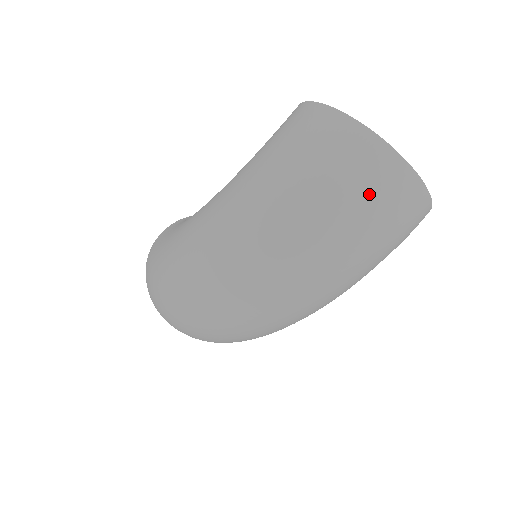
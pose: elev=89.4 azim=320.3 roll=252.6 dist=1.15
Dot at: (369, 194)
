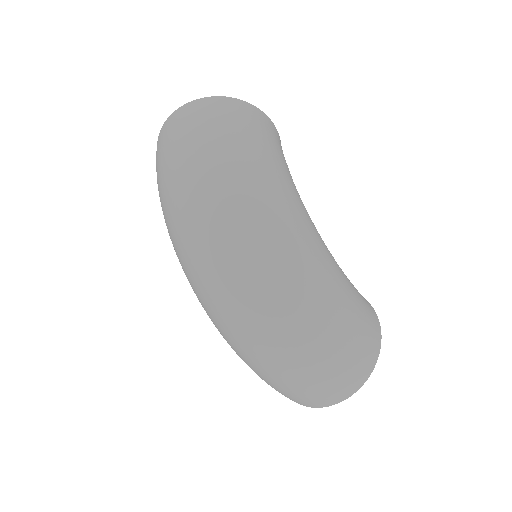
Dot at: (172, 134)
